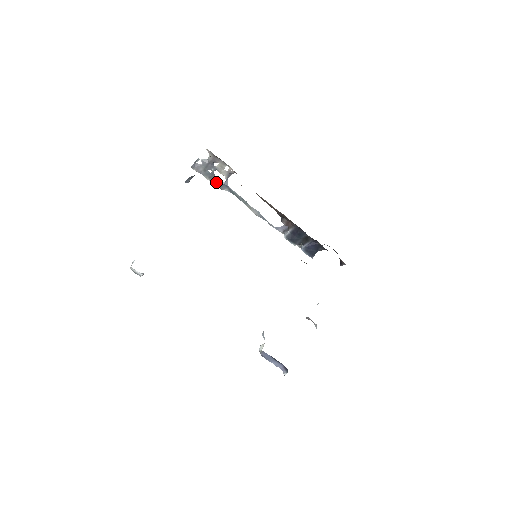
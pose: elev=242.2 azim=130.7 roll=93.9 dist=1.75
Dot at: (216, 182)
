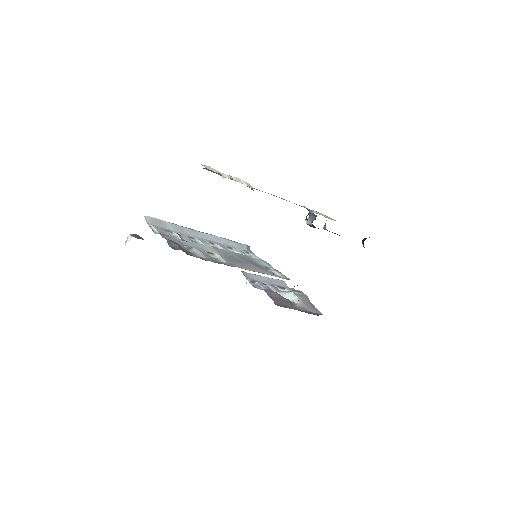
Dot at: occluded
